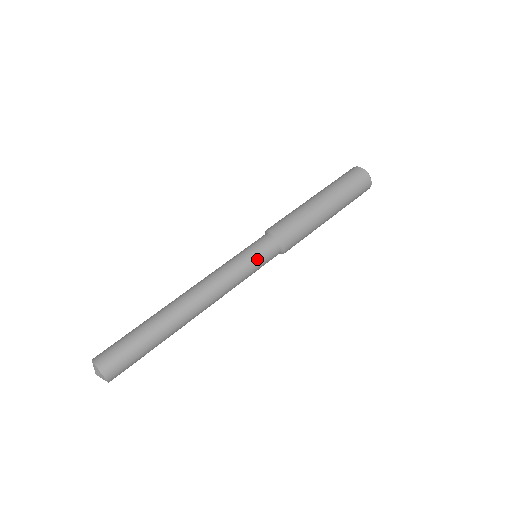
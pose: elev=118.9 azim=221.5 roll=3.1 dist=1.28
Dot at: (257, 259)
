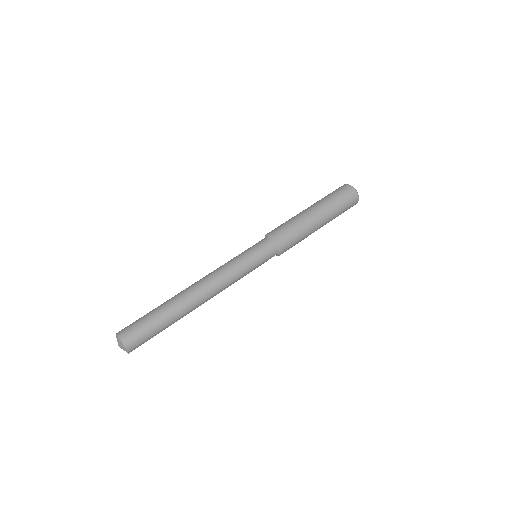
Dot at: (254, 254)
